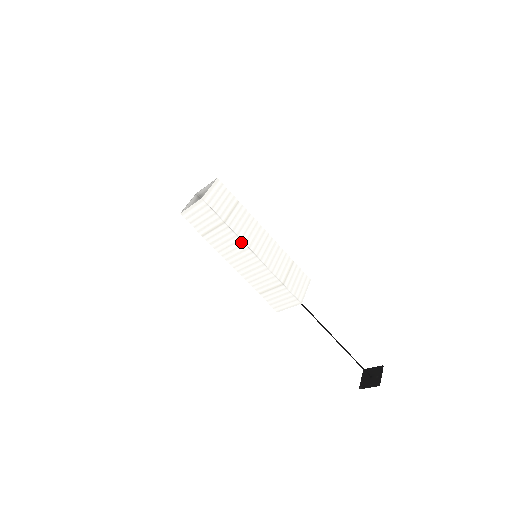
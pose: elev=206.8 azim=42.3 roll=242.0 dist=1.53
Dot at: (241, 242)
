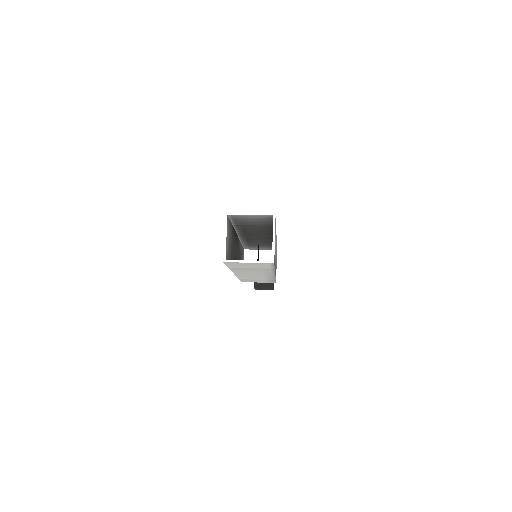
Dot at: (272, 273)
